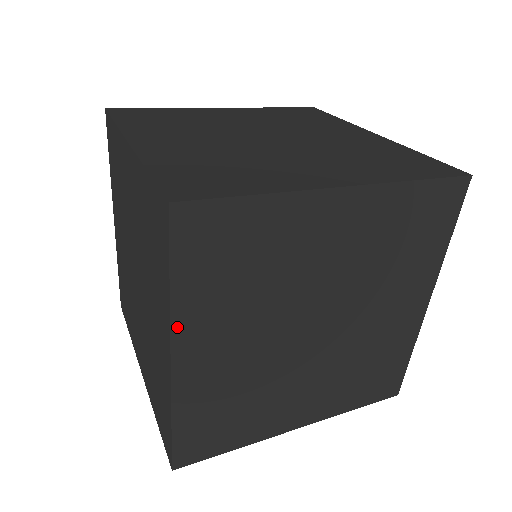
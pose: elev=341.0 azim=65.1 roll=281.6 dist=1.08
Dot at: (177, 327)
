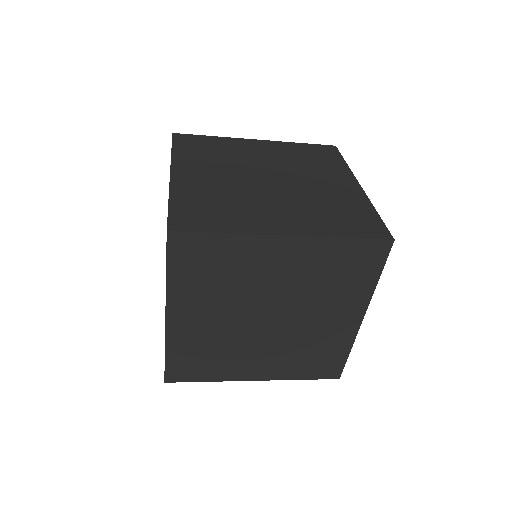
Dot at: (175, 162)
